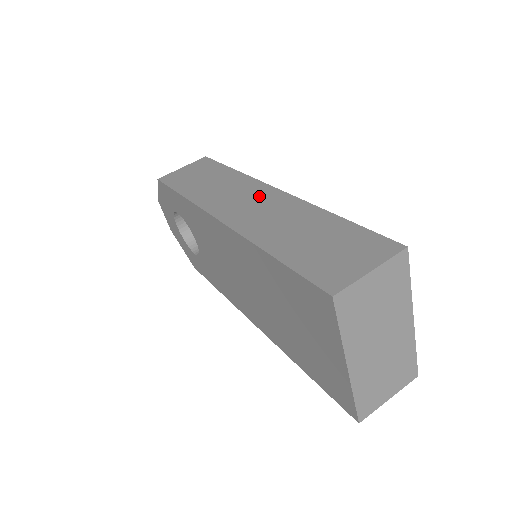
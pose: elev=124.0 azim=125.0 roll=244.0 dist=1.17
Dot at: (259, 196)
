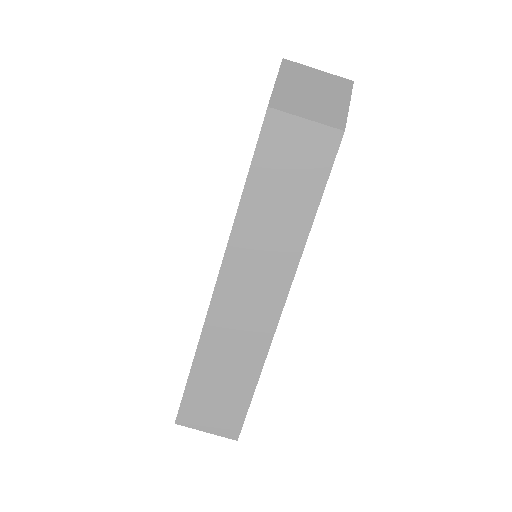
Dot at: (266, 294)
